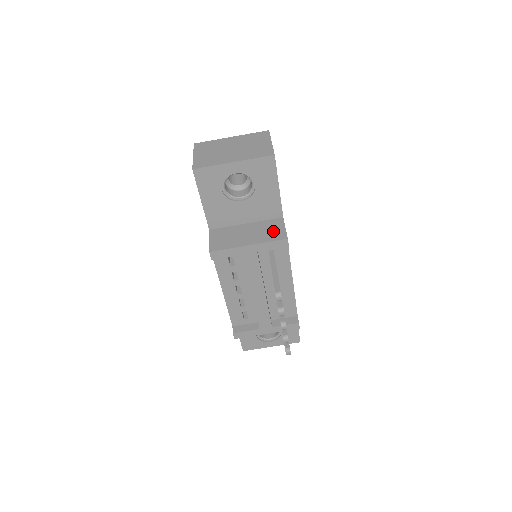
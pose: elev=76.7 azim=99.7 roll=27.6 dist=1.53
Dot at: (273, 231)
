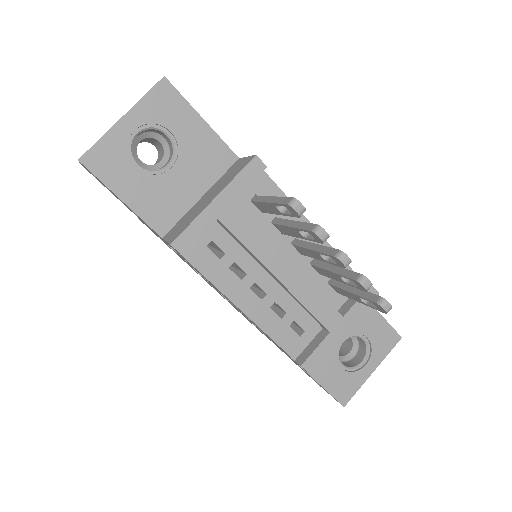
Dot at: (235, 170)
